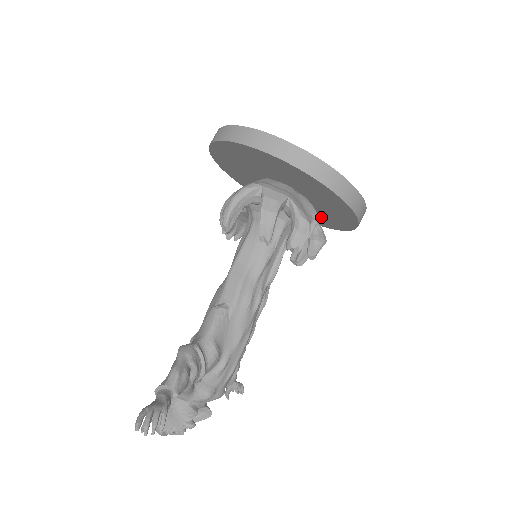
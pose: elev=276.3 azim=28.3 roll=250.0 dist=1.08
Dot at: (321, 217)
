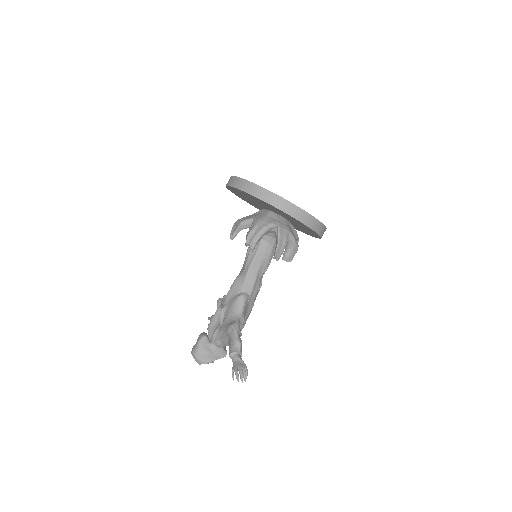
Dot at: occluded
